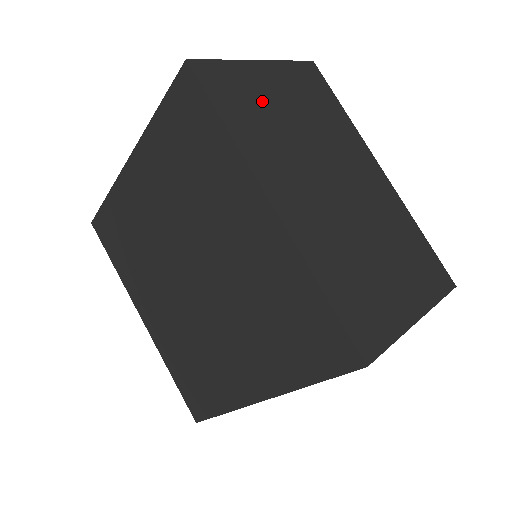
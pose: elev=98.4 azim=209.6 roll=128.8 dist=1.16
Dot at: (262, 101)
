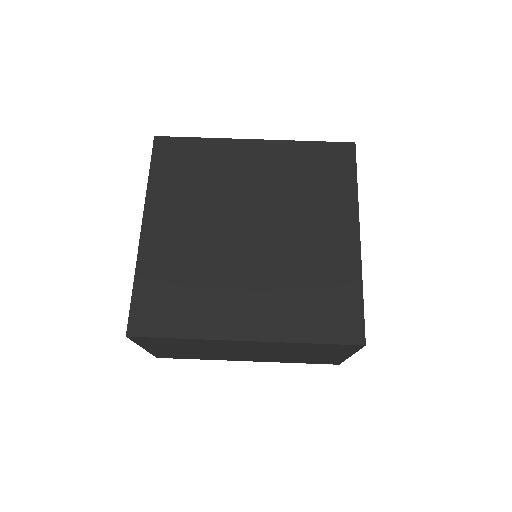
Dot at: occluded
